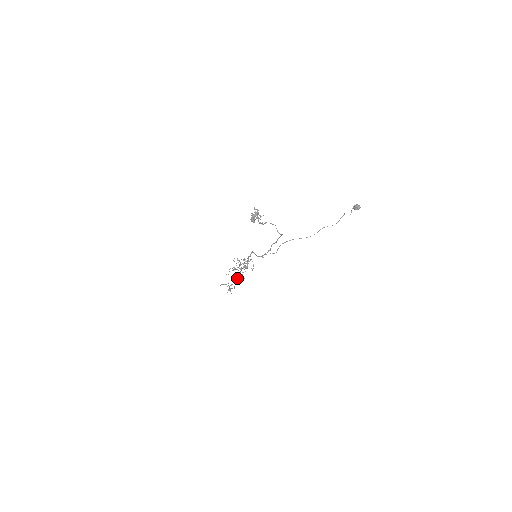
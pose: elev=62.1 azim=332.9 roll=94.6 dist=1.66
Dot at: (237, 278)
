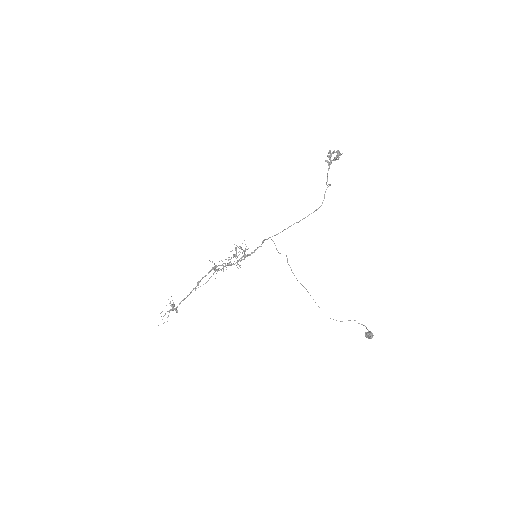
Dot at: (210, 271)
